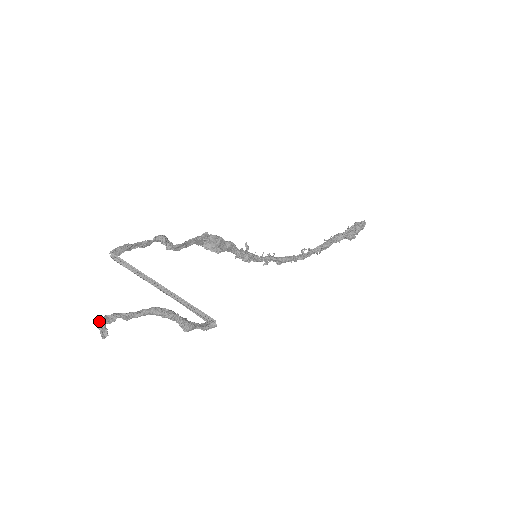
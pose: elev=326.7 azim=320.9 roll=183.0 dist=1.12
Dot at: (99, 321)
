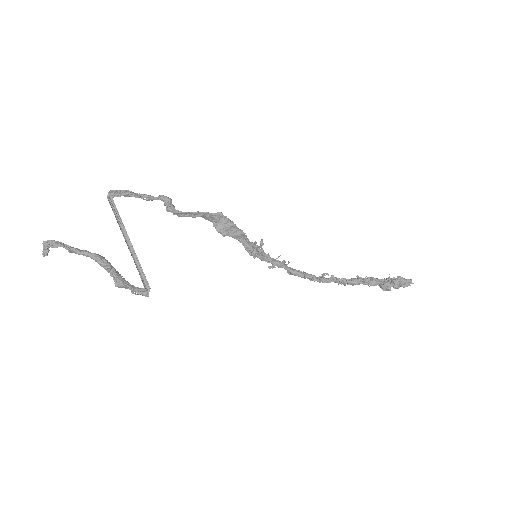
Dot at: (44, 242)
